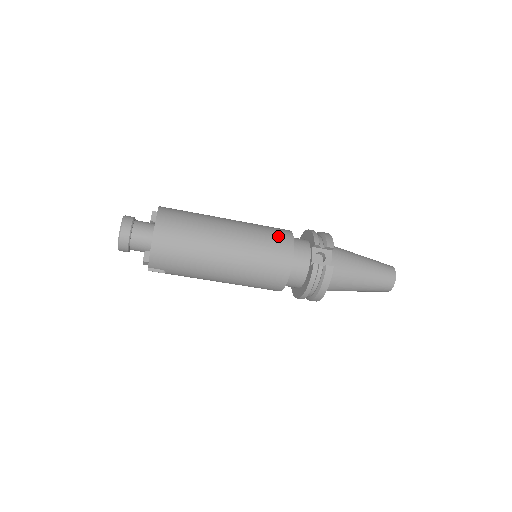
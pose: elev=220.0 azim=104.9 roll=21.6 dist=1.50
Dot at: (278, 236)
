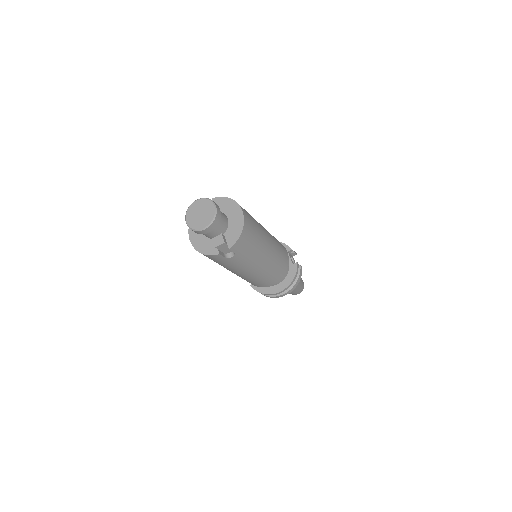
Dot at: occluded
